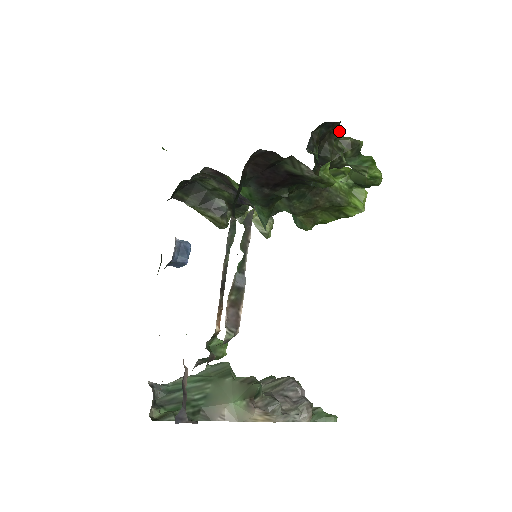
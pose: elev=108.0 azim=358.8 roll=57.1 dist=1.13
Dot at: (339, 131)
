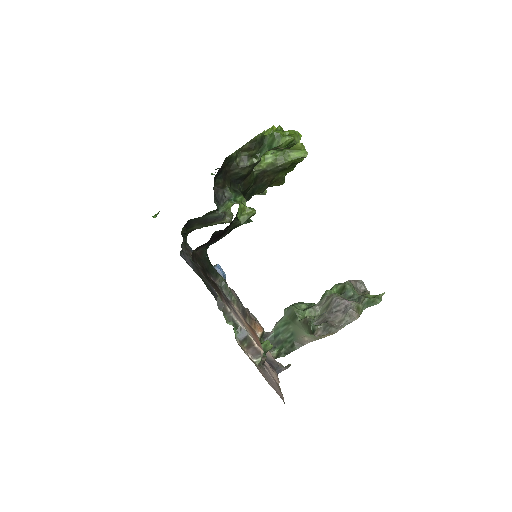
Dot at: (231, 157)
